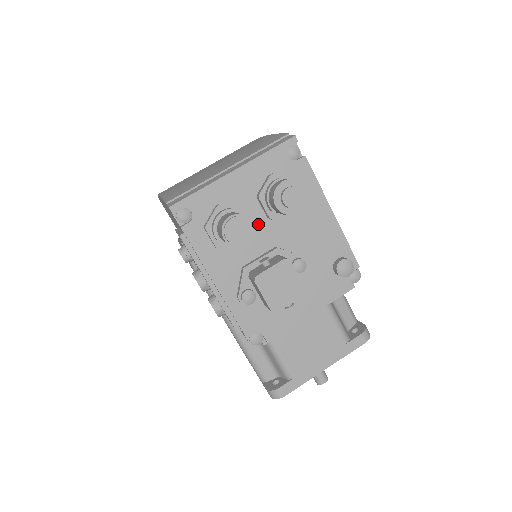
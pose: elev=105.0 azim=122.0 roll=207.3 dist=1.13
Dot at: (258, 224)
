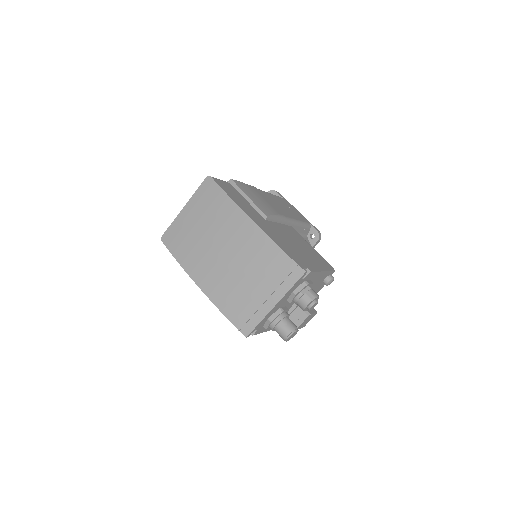
Dot at: (288, 305)
